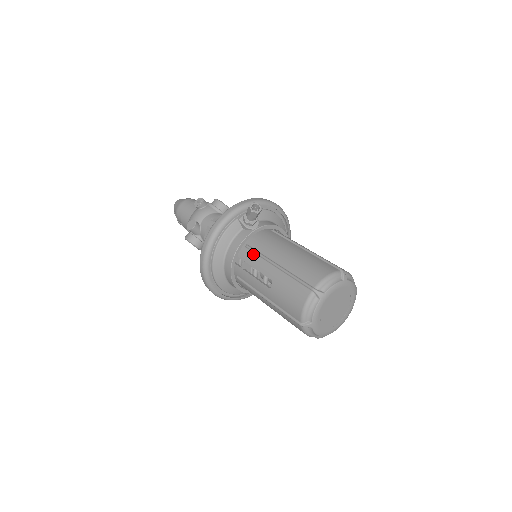
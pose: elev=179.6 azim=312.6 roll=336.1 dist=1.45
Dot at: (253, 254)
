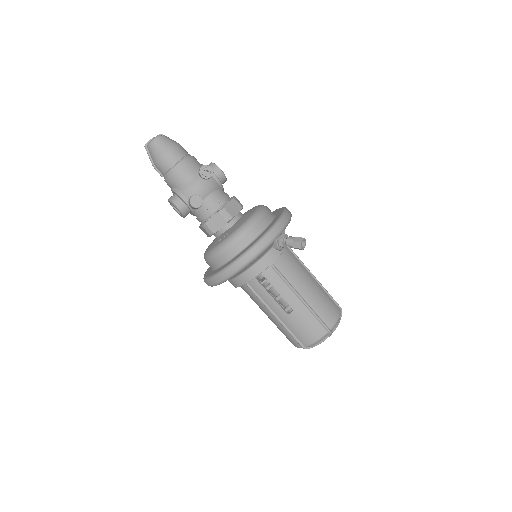
Dot at: (279, 277)
